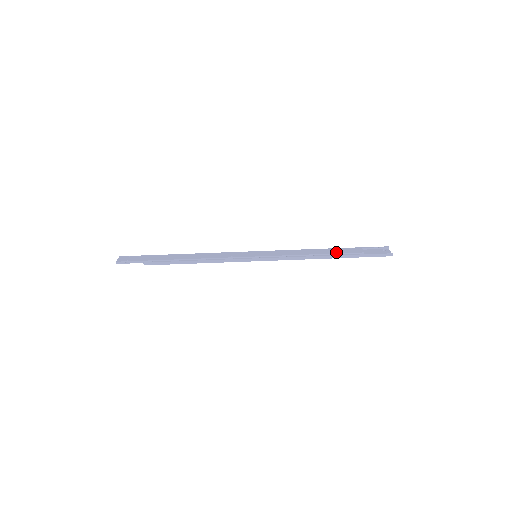
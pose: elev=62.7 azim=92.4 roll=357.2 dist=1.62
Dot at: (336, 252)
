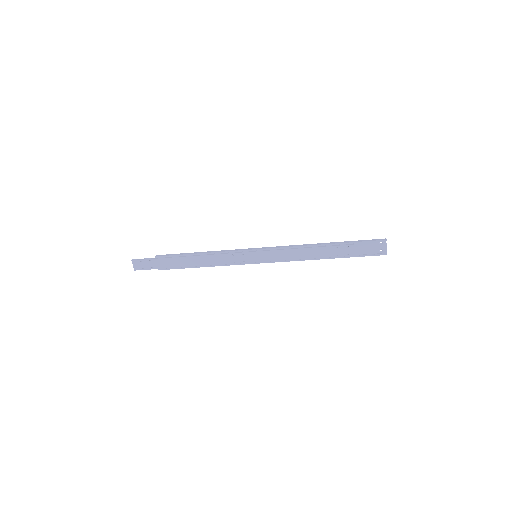
Dot at: (332, 255)
